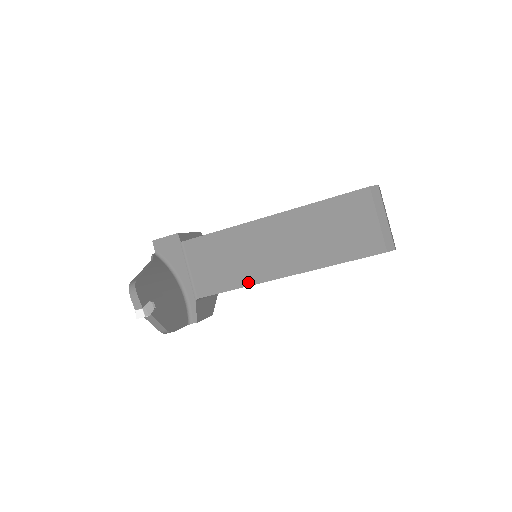
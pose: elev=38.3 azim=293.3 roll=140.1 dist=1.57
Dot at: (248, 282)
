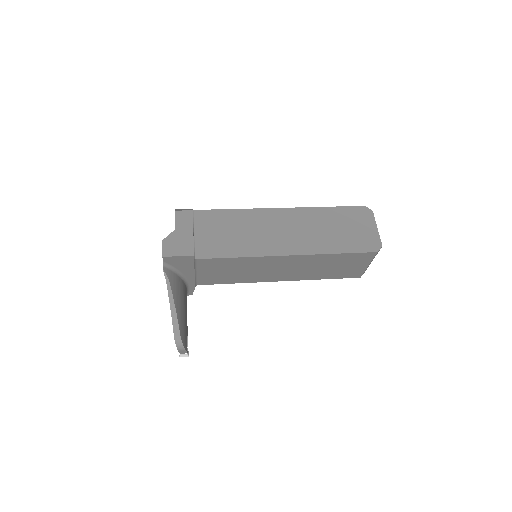
Dot at: (249, 281)
